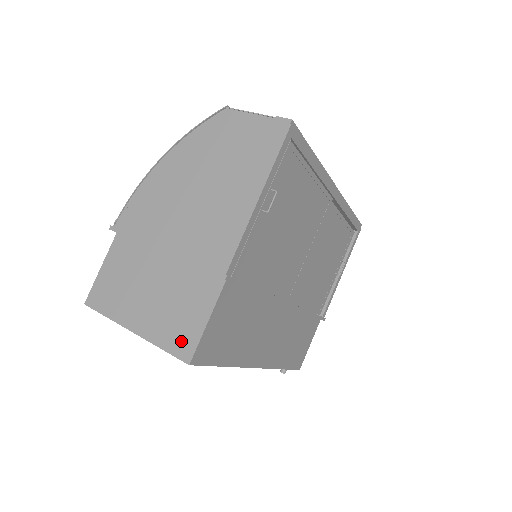
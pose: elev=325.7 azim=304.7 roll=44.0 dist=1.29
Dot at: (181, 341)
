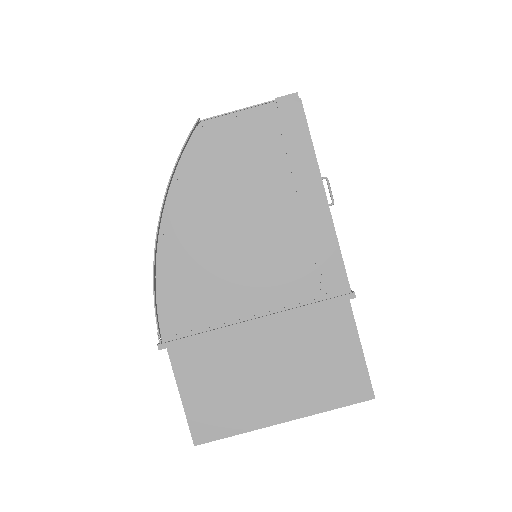
Dot at: (348, 386)
